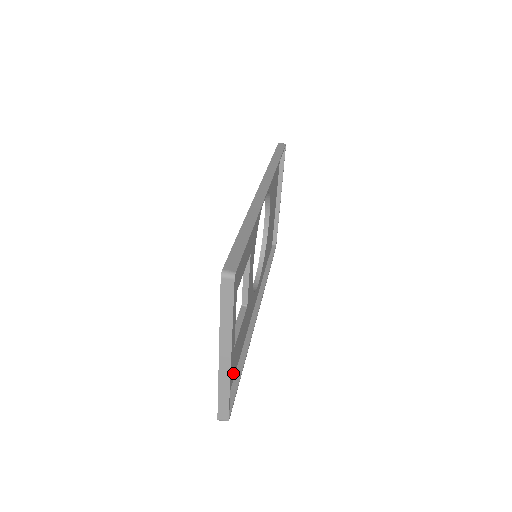
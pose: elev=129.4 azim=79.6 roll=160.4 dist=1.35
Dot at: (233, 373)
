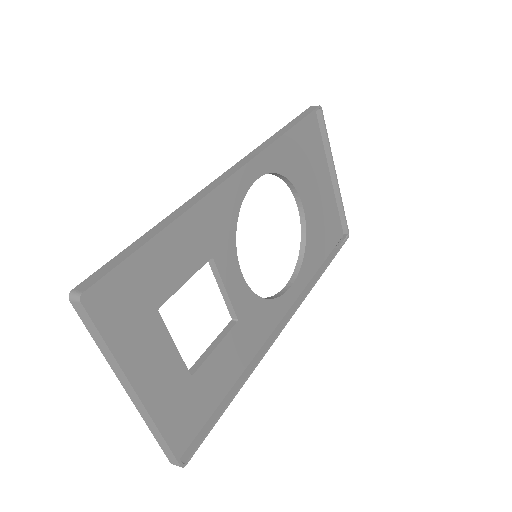
Dot at: (208, 405)
